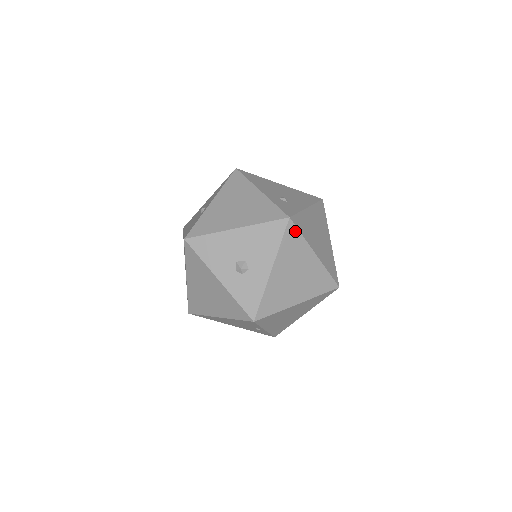
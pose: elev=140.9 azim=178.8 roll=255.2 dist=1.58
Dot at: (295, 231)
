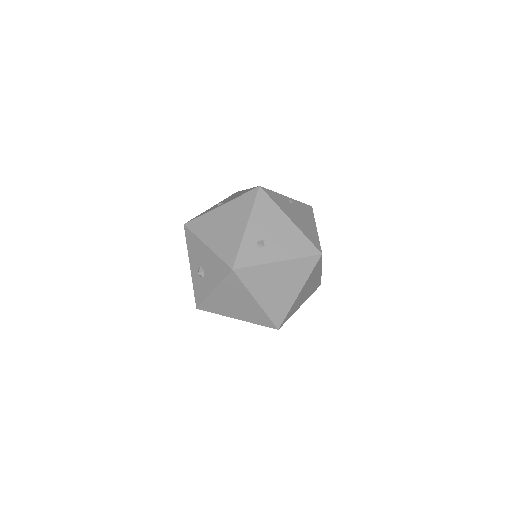
Dot at: (237, 279)
